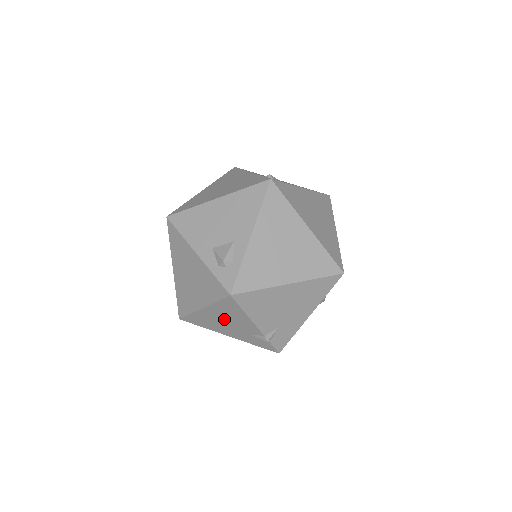
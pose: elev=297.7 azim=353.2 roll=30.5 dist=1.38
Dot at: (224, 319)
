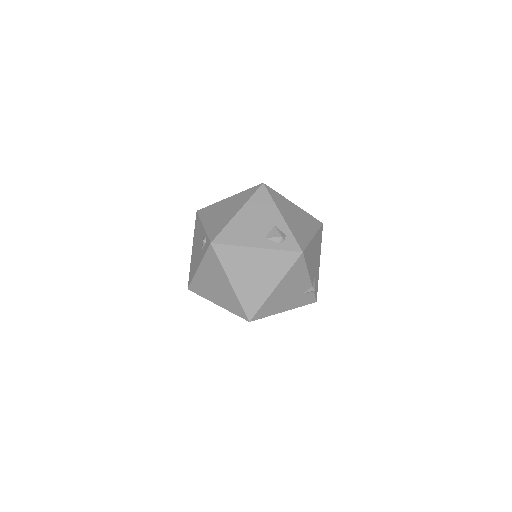
Dot at: (288, 289)
